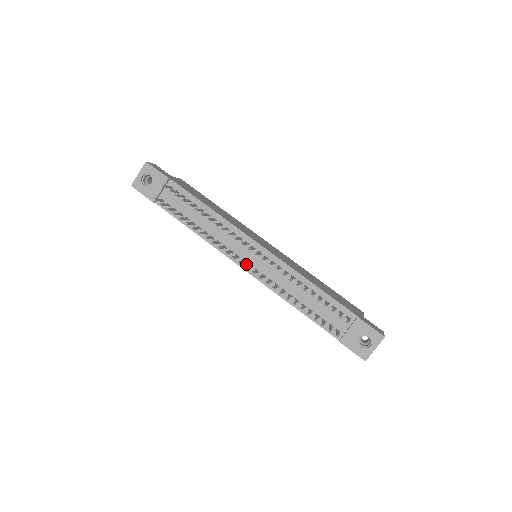
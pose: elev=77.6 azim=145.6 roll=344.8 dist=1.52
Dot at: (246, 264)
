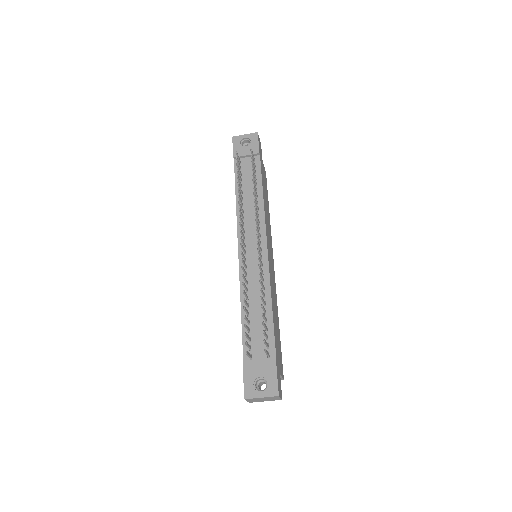
Dot at: (244, 248)
